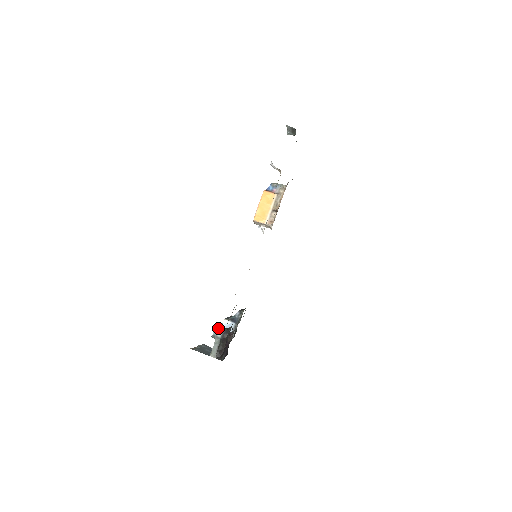
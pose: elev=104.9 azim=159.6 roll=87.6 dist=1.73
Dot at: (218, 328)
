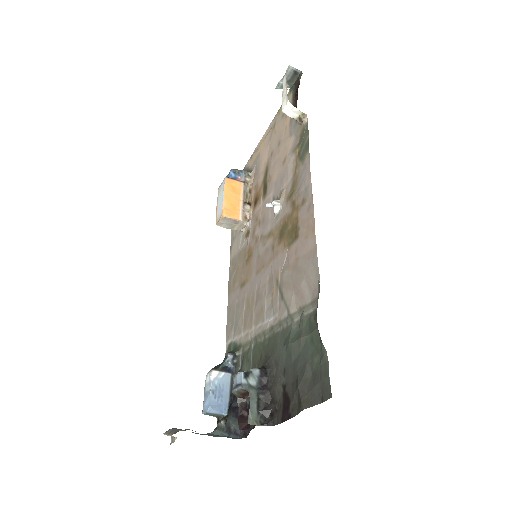
Dot at: (248, 370)
